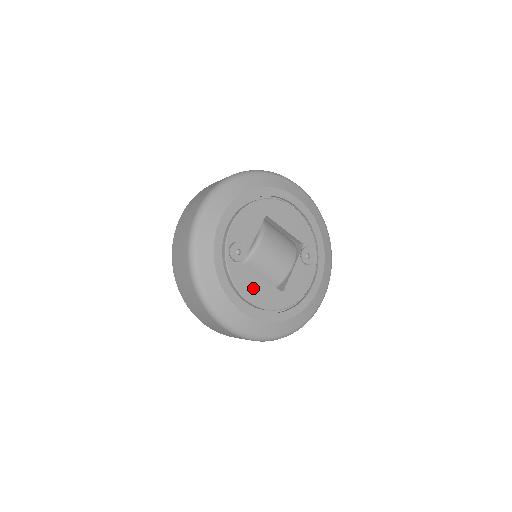
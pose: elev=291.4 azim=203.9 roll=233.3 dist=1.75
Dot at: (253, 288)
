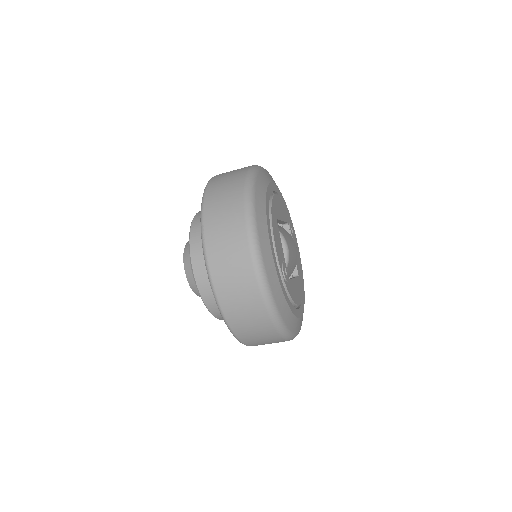
Dot at: (296, 292)
